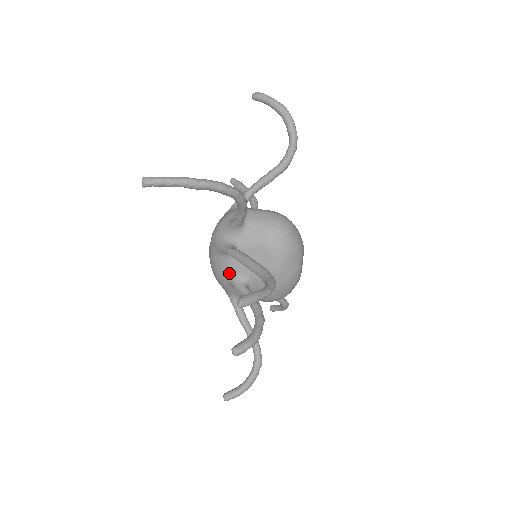
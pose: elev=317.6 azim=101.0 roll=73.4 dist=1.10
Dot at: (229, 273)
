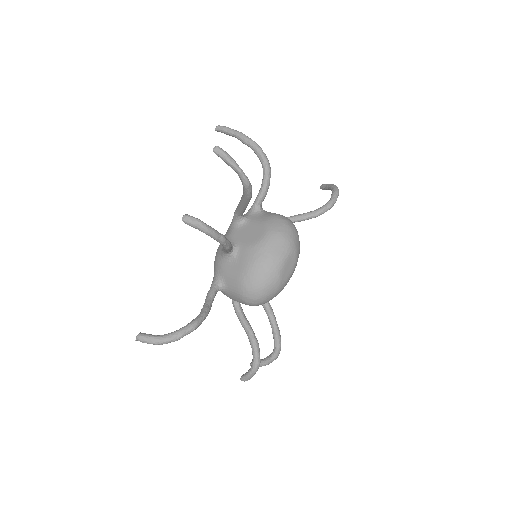
Dot at: occluded
